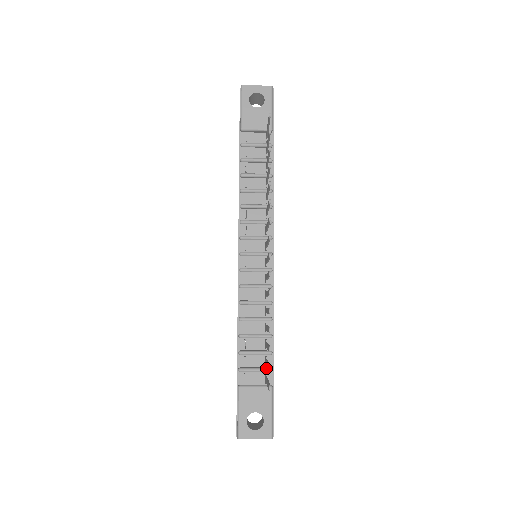
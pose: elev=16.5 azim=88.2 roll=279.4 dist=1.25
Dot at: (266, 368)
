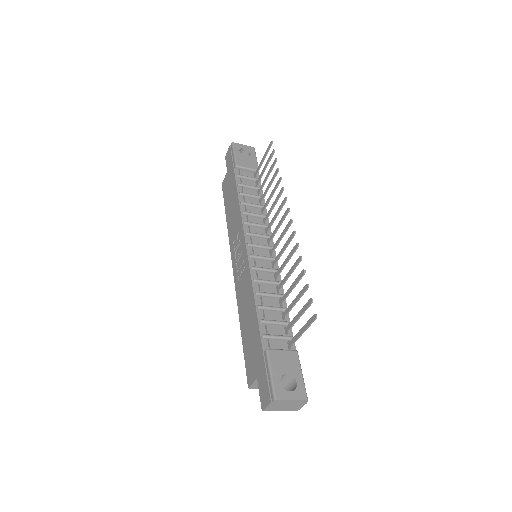
Dot at: (288, 335)
